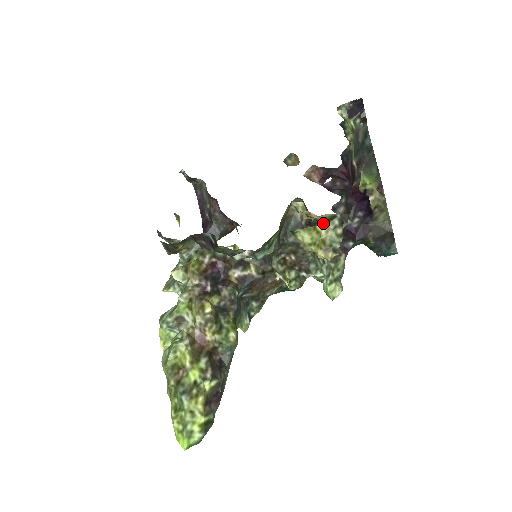
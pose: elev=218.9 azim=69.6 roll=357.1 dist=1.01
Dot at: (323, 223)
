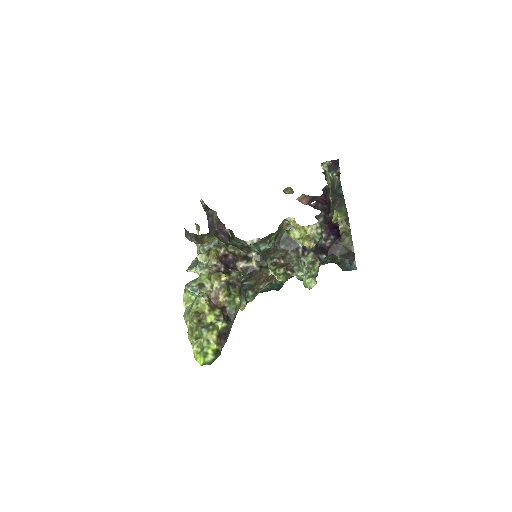
Dot at: occluded
